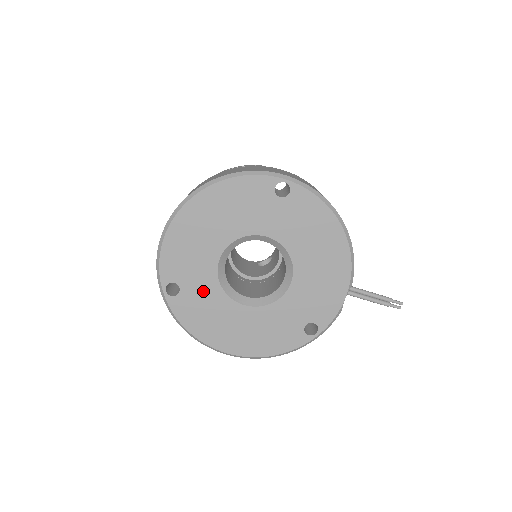
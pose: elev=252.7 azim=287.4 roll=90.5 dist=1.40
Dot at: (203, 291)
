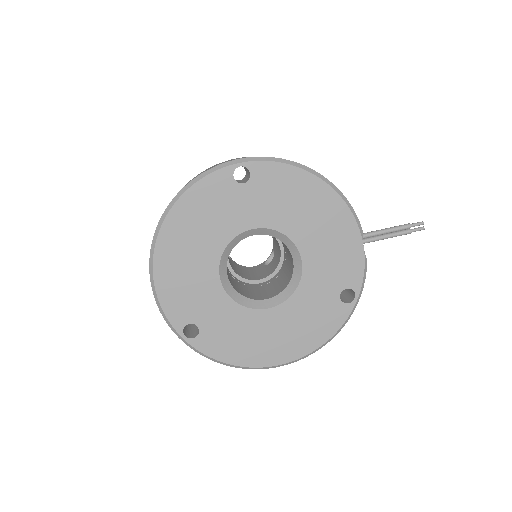
Dot at: (221, 317)
